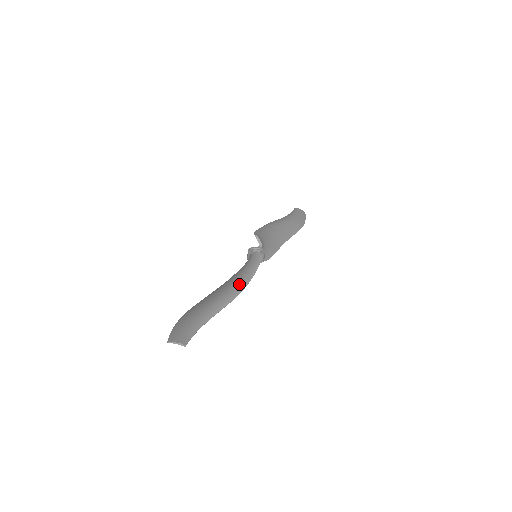
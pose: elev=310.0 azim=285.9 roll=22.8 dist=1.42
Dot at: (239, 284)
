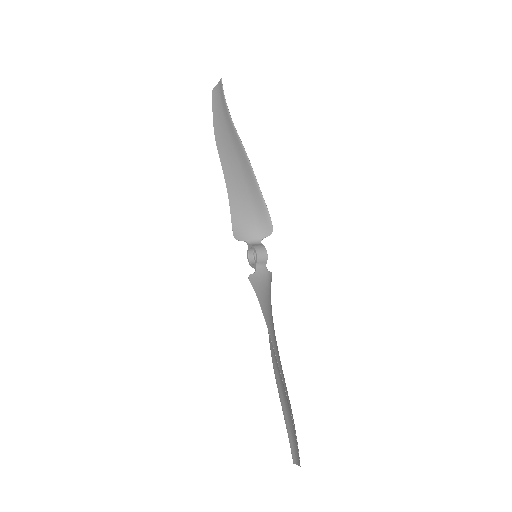
Dot at: (251, 171)
